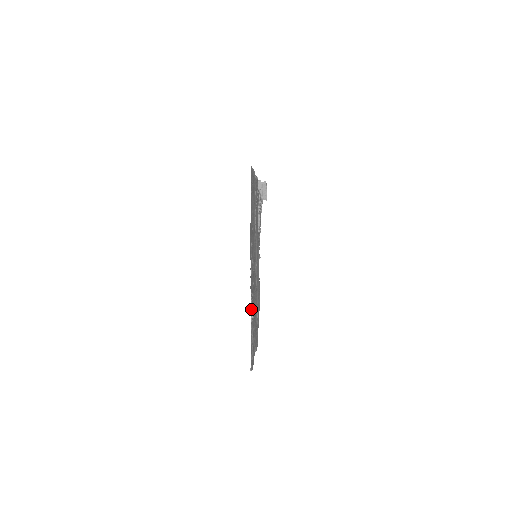
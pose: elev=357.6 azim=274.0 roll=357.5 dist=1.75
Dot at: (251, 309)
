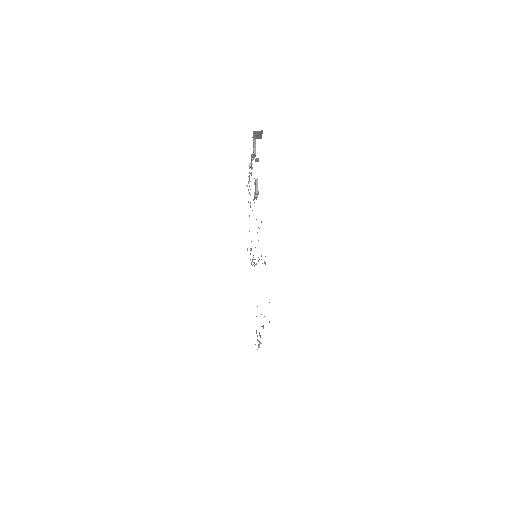
Dot at: occluded
